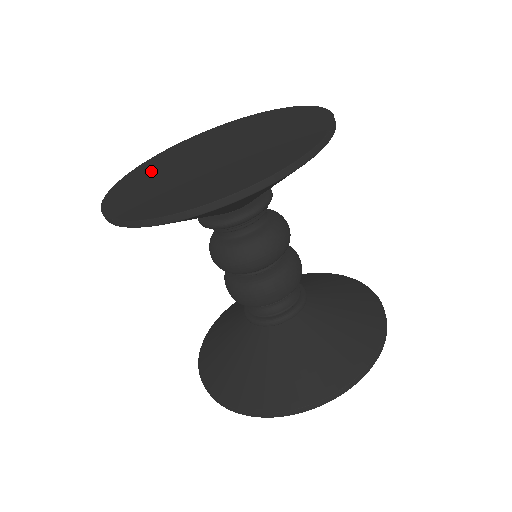
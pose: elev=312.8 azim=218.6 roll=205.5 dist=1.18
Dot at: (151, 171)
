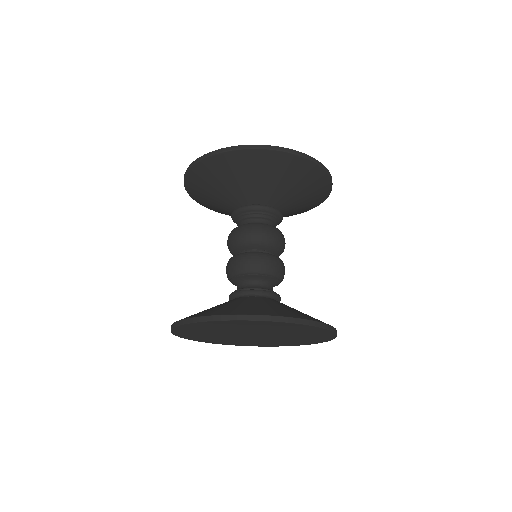
Dot at: occluded
